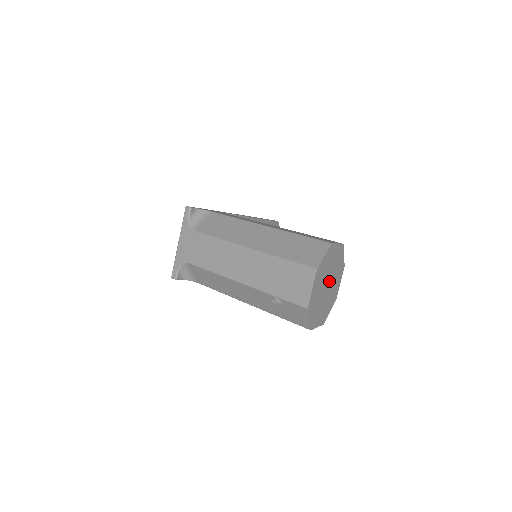
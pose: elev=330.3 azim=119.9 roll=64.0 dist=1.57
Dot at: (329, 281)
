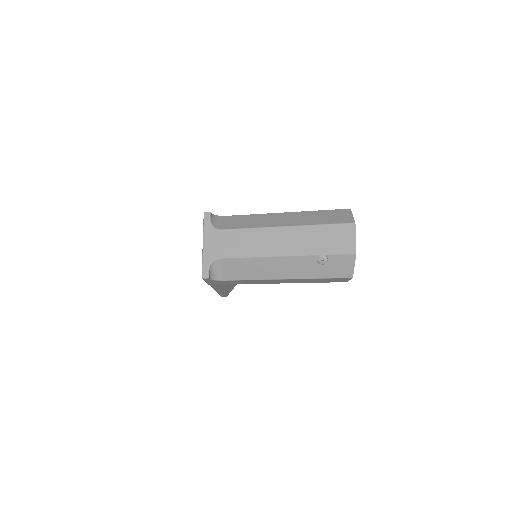
Dot at: occluded
